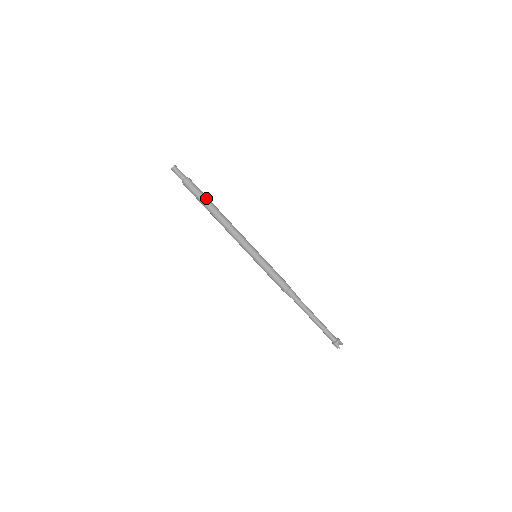
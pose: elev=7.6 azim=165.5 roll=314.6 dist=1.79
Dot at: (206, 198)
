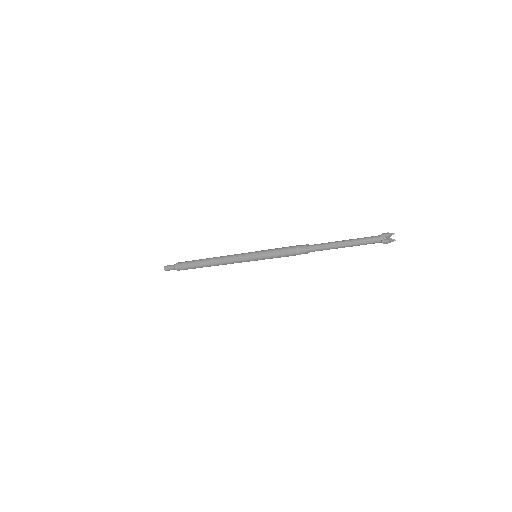
Dot at: (193, 263)
